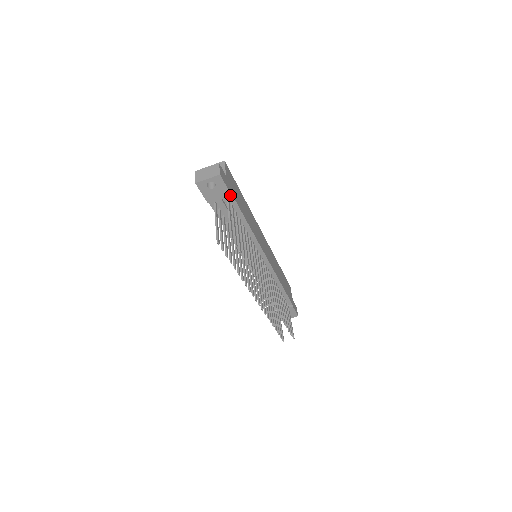
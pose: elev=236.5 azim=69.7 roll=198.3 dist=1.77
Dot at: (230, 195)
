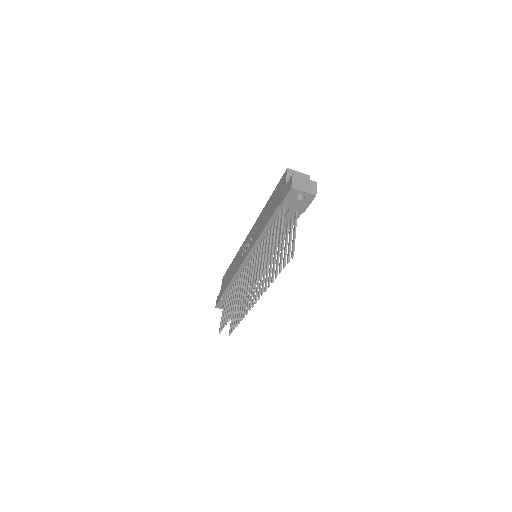
Dot at: (303, 212)
